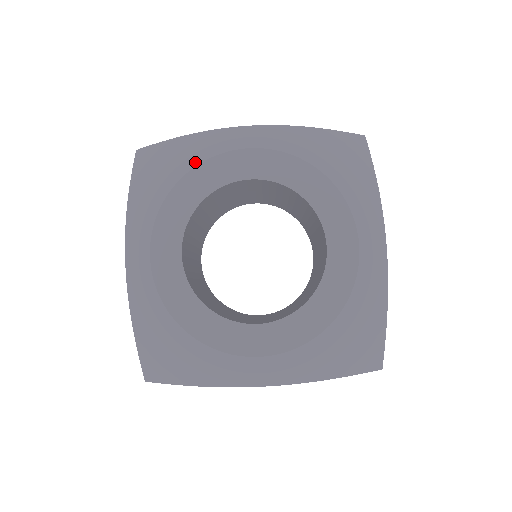
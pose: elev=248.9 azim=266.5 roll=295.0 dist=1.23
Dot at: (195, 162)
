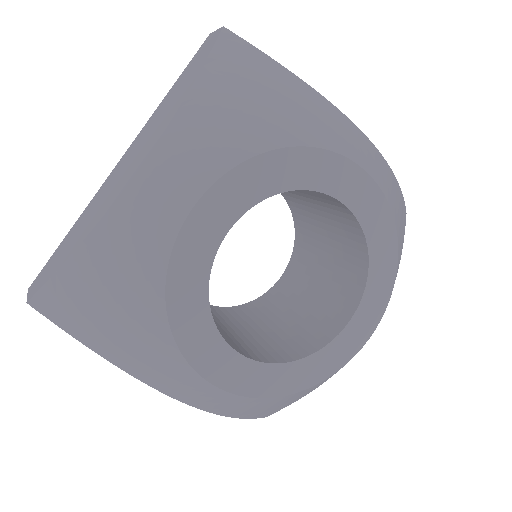
Dot at: (315, 139)
